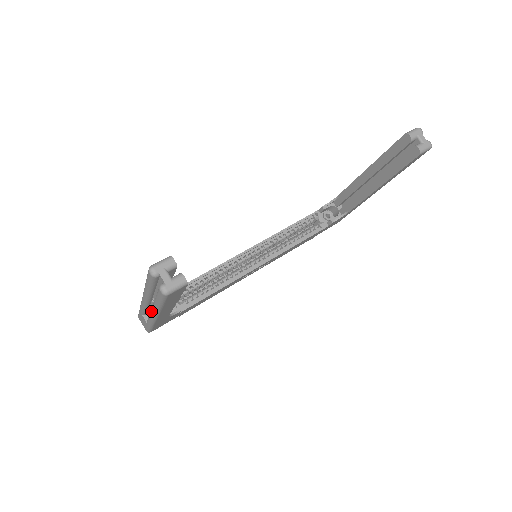
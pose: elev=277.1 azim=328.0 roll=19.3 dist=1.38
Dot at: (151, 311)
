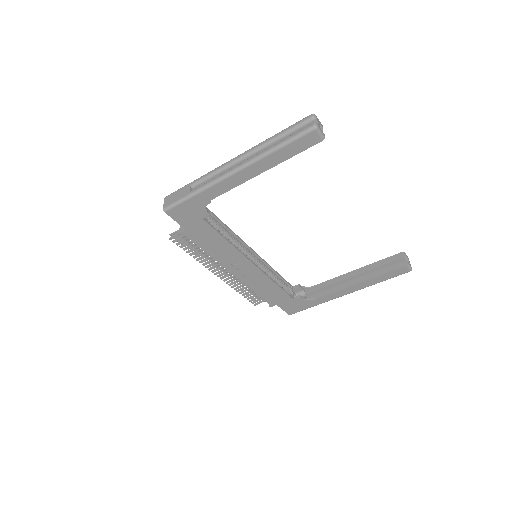
Dot at: (240, 163)
